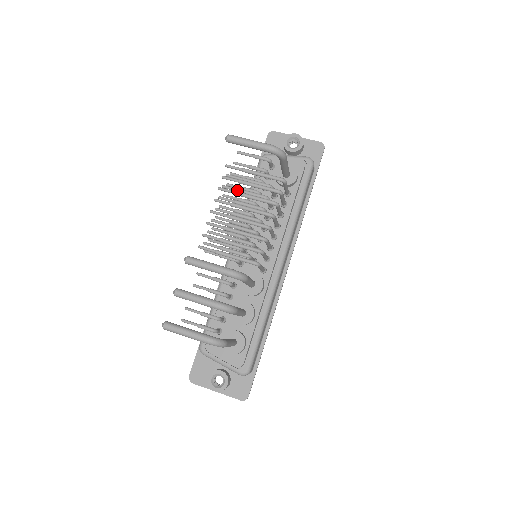
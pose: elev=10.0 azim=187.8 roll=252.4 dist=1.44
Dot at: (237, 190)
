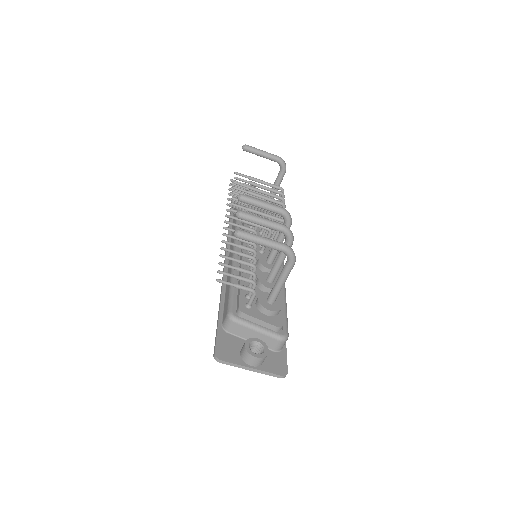
Dot at: occluded
